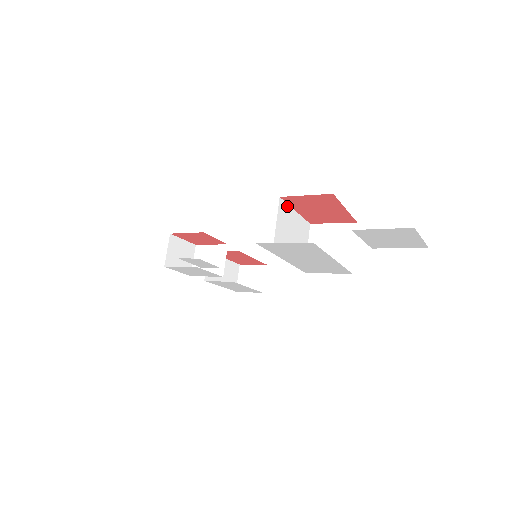
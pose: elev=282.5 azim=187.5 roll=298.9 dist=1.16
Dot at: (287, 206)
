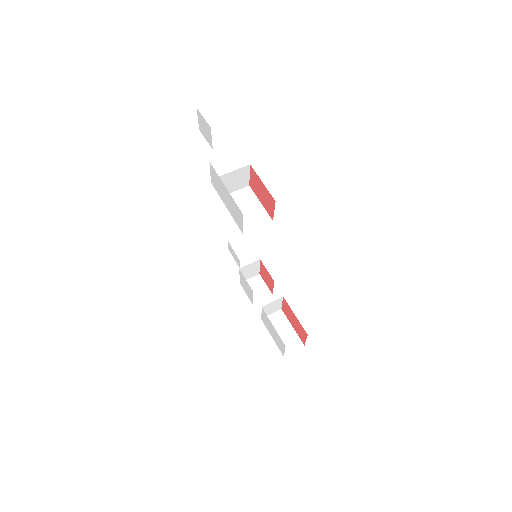
Dot at: (254, 194)
